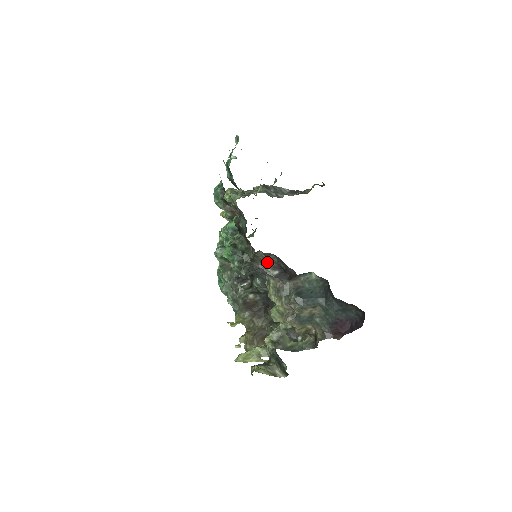
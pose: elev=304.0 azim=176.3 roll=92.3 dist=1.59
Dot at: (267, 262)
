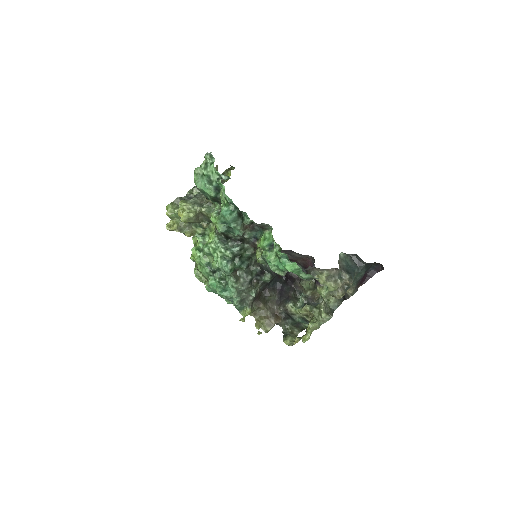
Dot at: occluded
